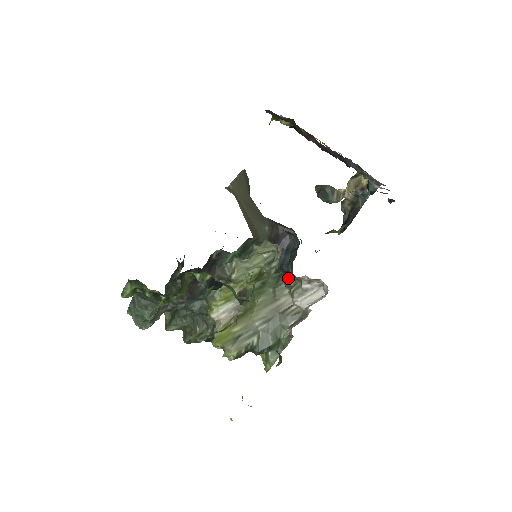
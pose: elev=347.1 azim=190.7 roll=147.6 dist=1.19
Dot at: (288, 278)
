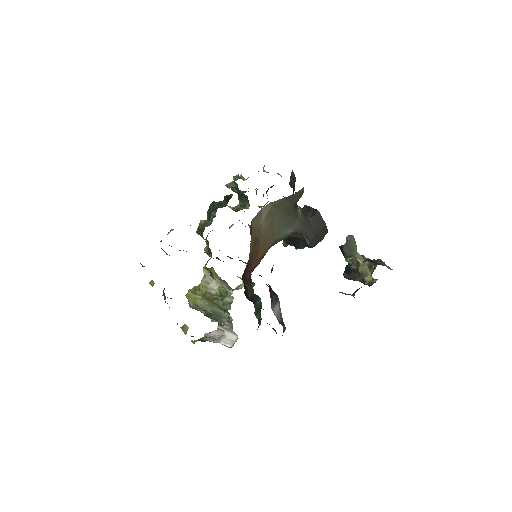
Dot at: occluded
